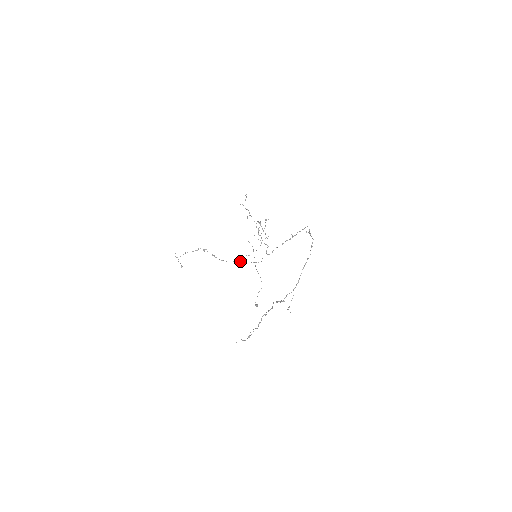
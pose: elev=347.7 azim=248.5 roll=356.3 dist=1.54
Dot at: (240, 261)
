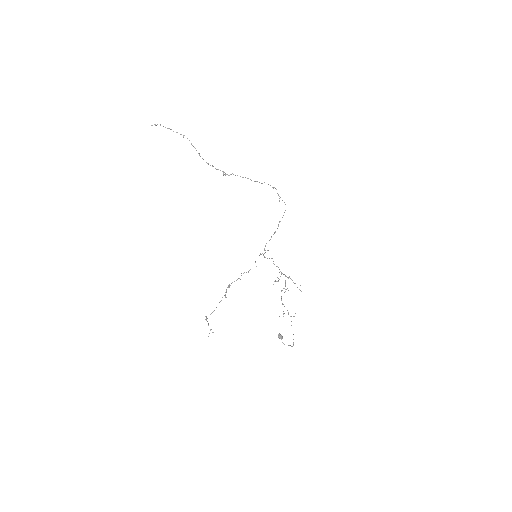
Dot at: occluded
